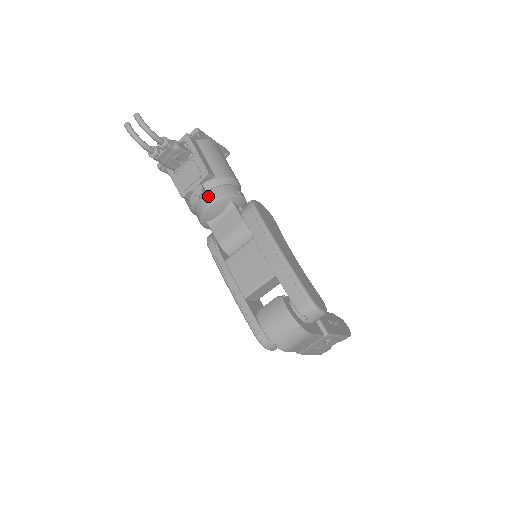
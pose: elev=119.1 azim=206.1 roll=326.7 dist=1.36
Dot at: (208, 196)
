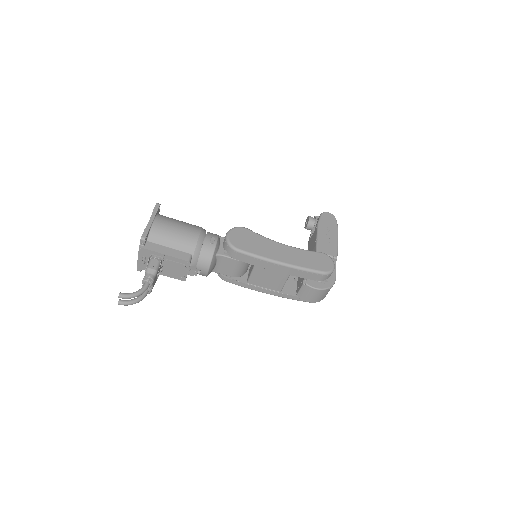
Dot at: (201, 268)
